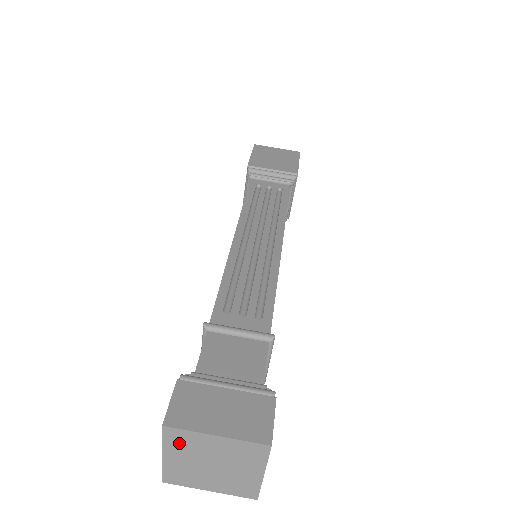
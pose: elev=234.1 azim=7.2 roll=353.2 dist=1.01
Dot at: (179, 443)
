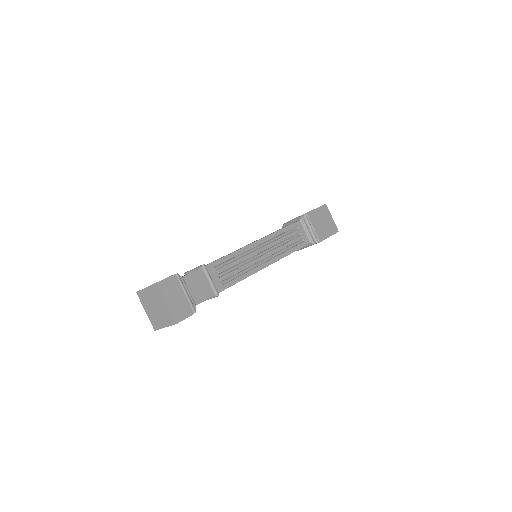
Dot at: (155, 291)
